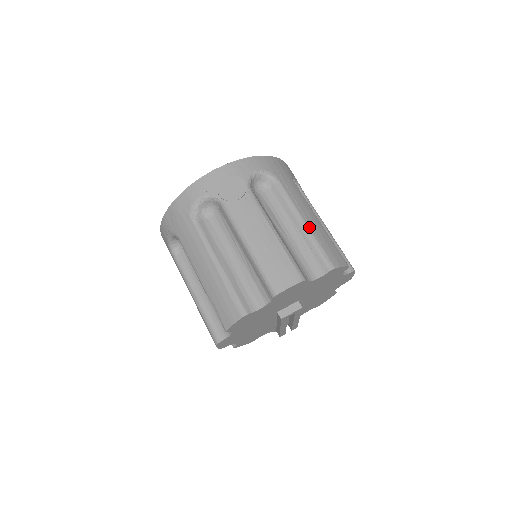
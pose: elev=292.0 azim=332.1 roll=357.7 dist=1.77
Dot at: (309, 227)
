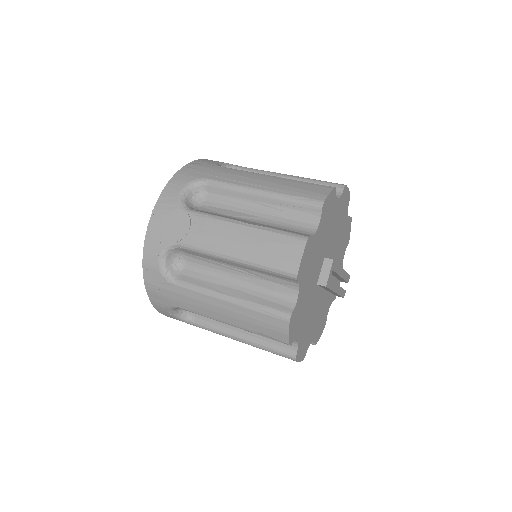
Dot at: (269, 191)
